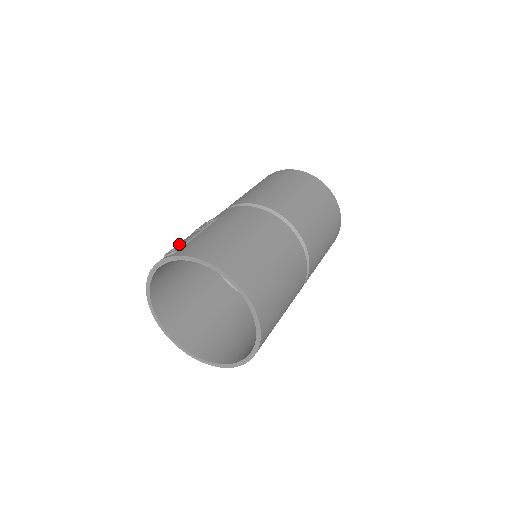
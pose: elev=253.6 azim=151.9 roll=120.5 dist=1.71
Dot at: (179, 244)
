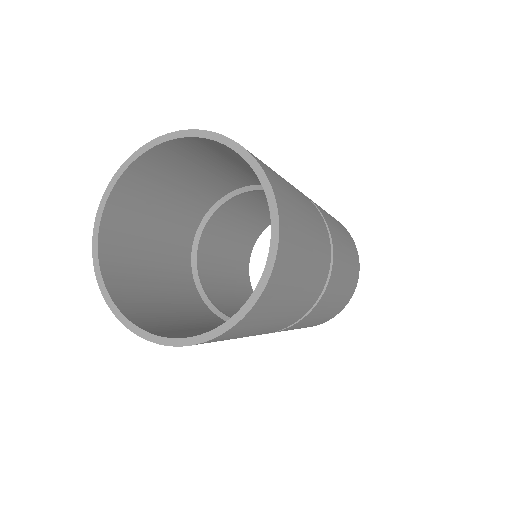
Dot at: occluded
